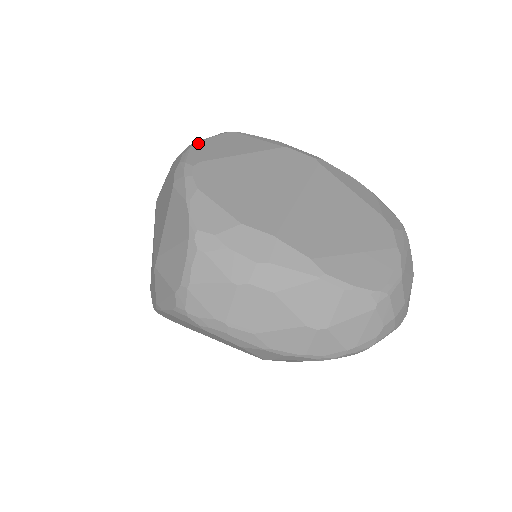
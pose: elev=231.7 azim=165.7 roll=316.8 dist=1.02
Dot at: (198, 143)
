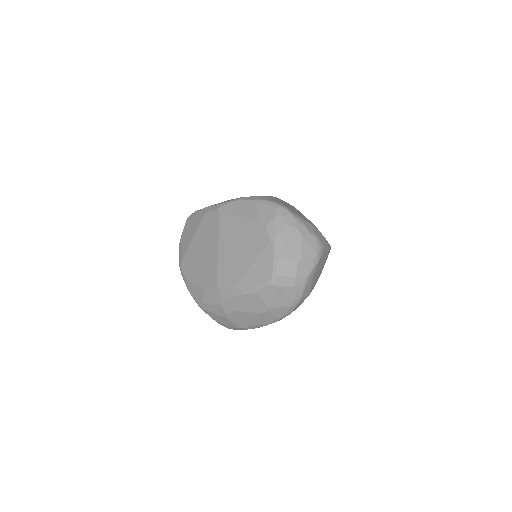
Dot at: (180, 243)
